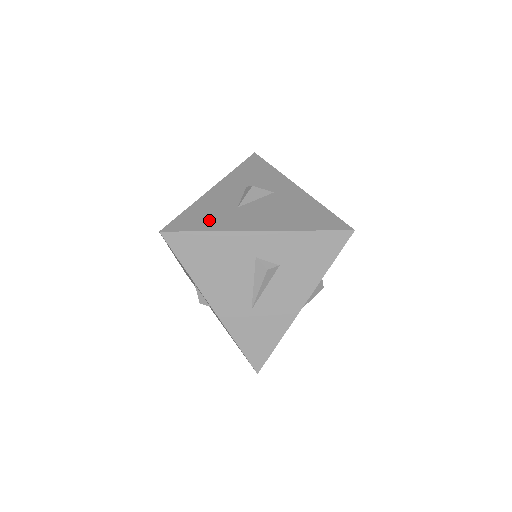
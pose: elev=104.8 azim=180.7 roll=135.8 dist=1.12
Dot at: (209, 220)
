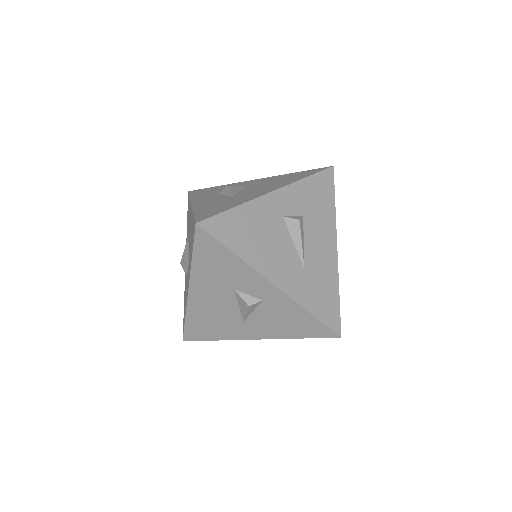
Dot at: (225, 205)
